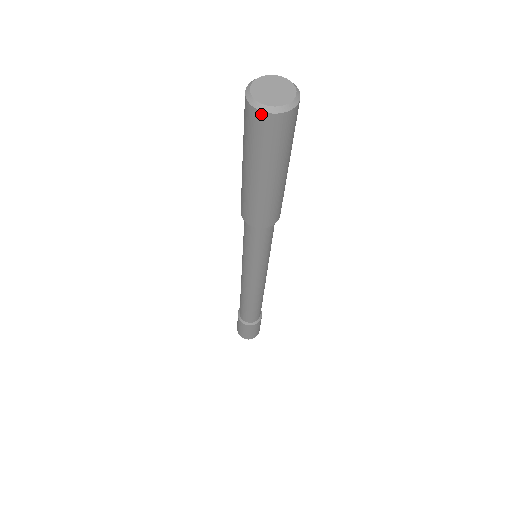
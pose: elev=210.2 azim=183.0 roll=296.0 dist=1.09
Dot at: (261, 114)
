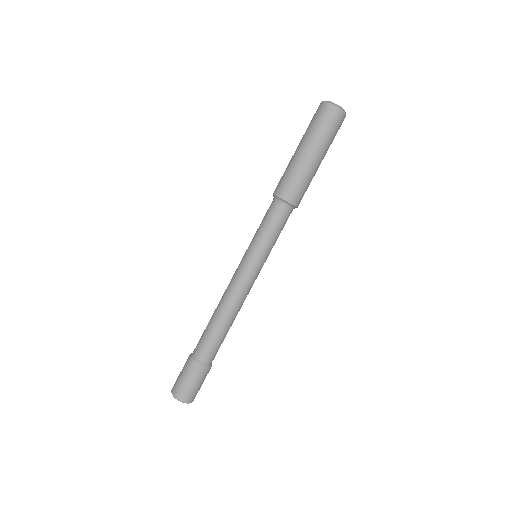
Dot at: (325, 104)
